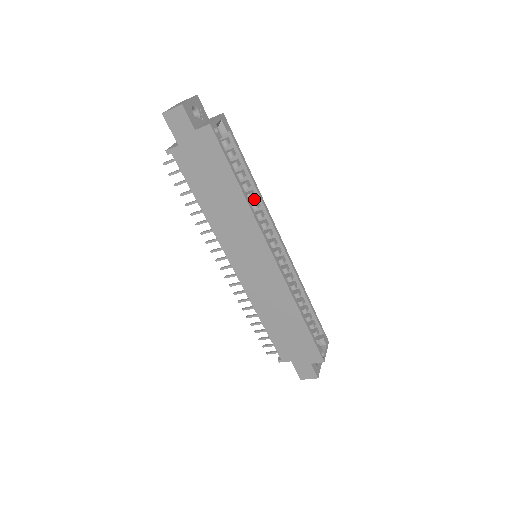
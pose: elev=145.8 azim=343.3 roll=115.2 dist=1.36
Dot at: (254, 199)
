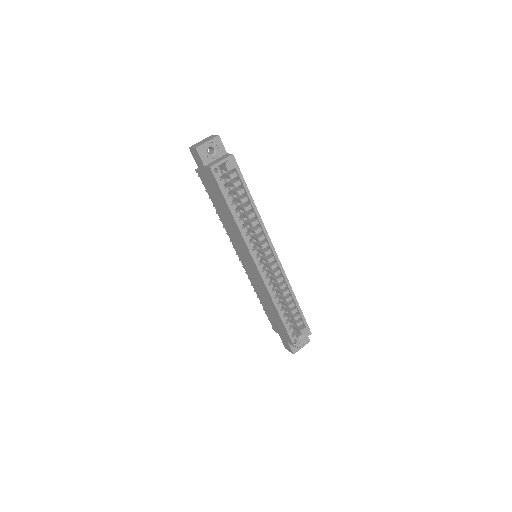
Dot at: (255, 218)
